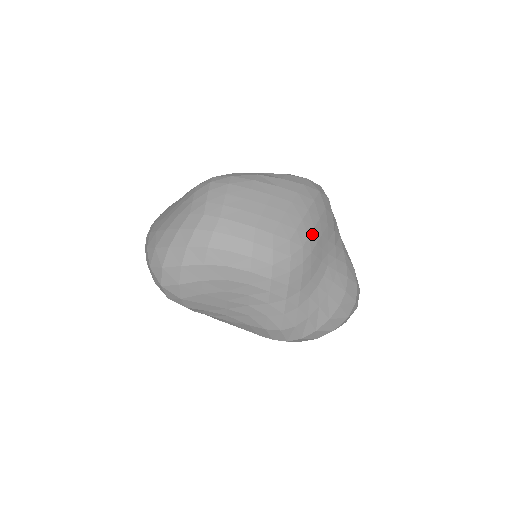
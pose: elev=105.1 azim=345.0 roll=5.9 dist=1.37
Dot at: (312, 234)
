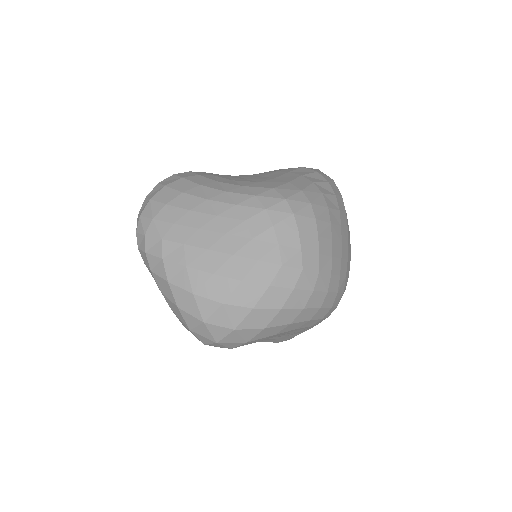
Dot at: occluded
